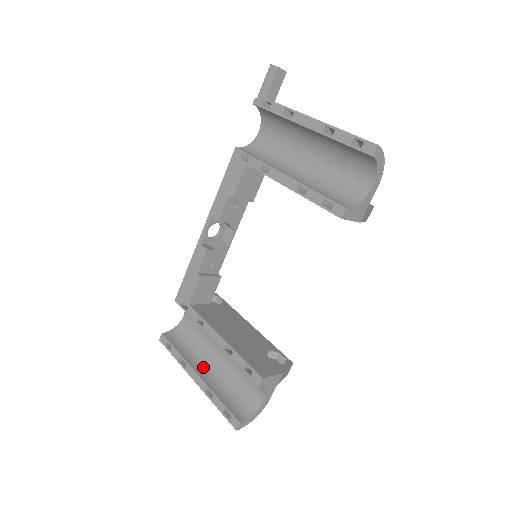
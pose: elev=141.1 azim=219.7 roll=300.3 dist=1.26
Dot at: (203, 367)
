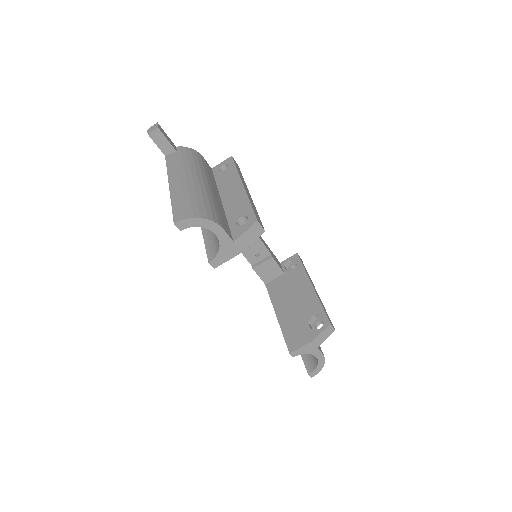
Dot at: occluded
